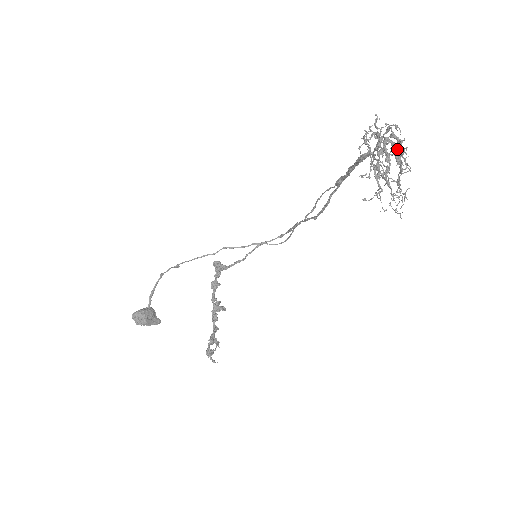
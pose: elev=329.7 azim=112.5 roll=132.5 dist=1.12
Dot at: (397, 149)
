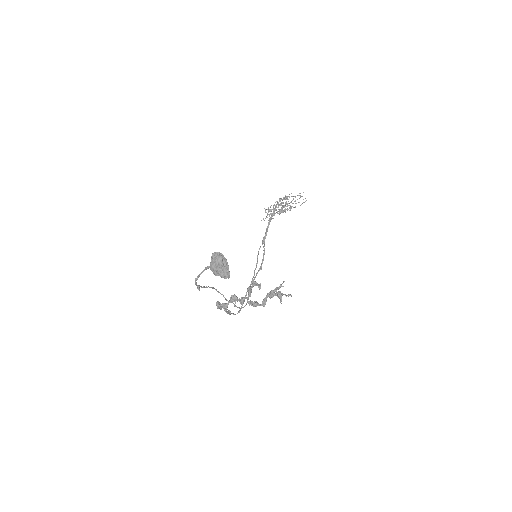
Dot at: (285, 199)
